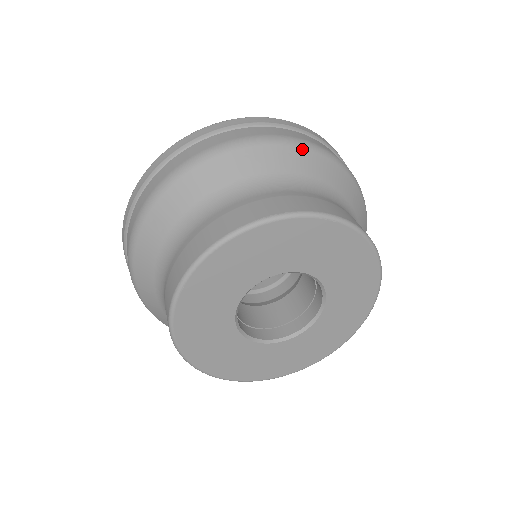
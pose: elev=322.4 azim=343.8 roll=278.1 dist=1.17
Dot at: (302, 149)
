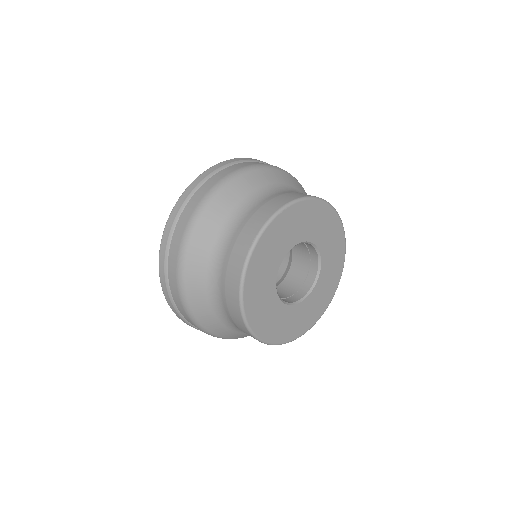
Dot at: occluded
